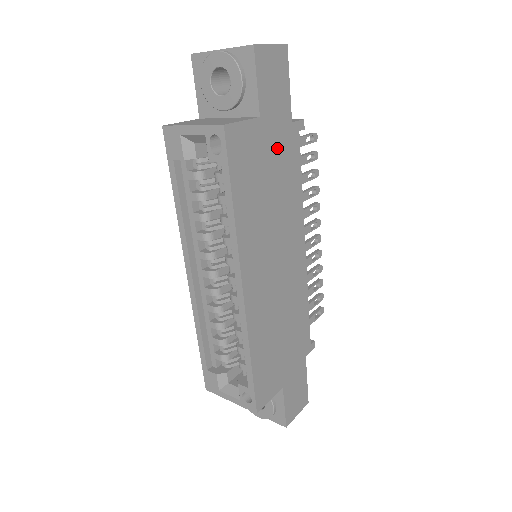
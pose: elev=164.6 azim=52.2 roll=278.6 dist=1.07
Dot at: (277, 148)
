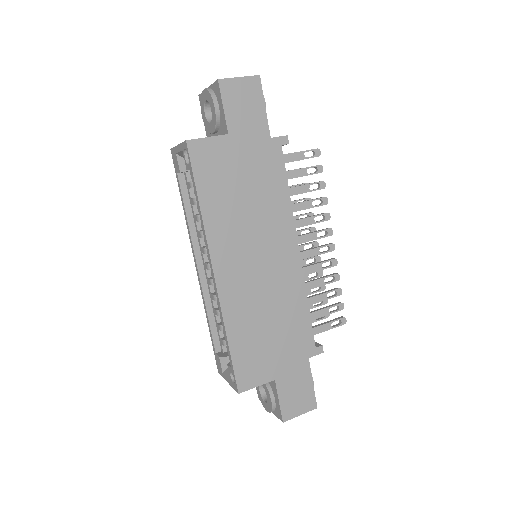
Dot at: (252, 159)
